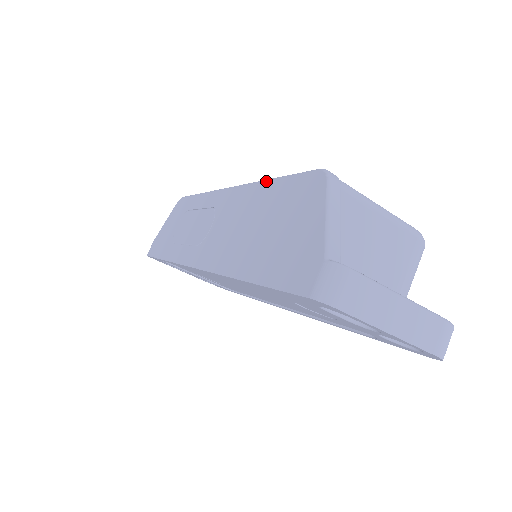
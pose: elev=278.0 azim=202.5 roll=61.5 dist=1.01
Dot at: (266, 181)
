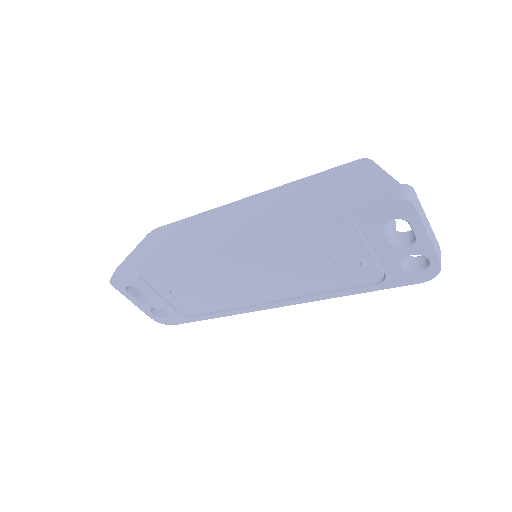
Dot at: (298, 180)
